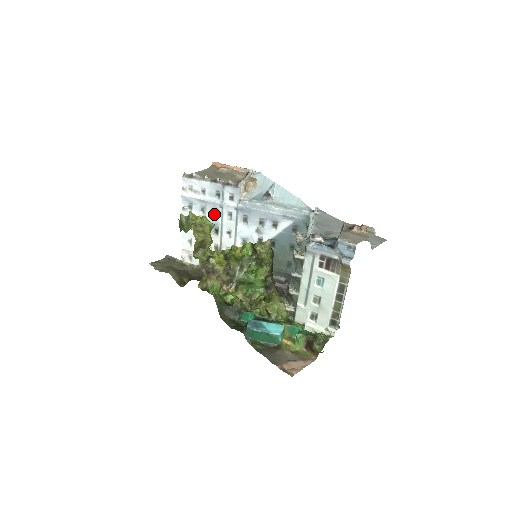
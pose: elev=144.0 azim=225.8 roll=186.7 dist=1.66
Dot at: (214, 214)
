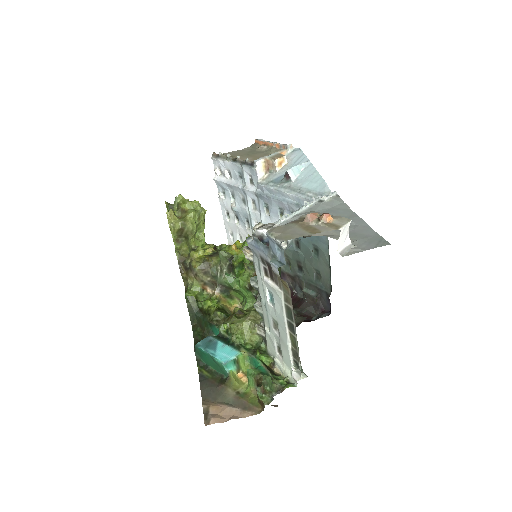
Dot at: (242, 202)
